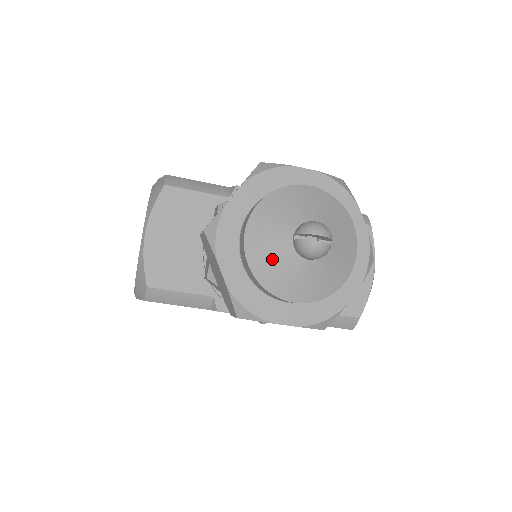
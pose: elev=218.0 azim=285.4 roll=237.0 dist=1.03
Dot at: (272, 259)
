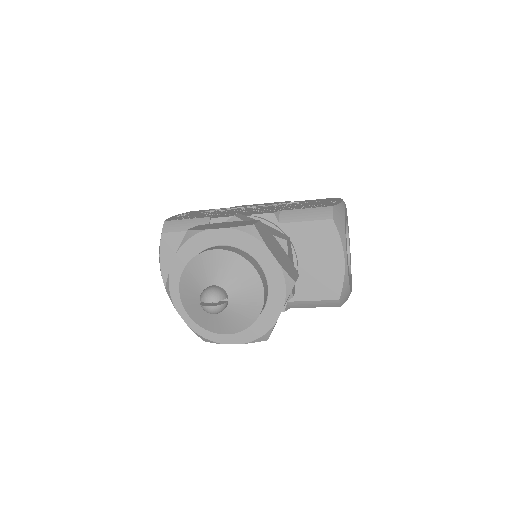
Dot at: (198, 312)
